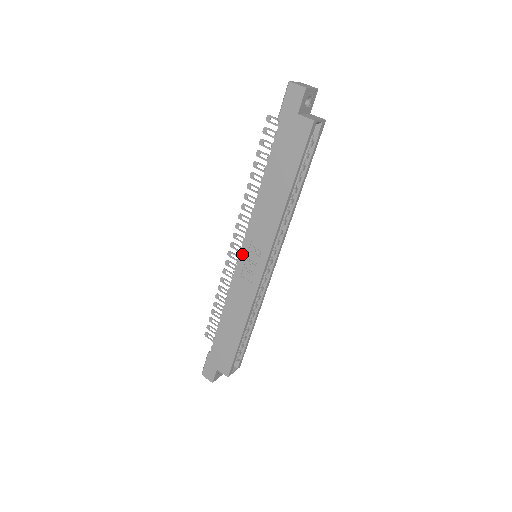
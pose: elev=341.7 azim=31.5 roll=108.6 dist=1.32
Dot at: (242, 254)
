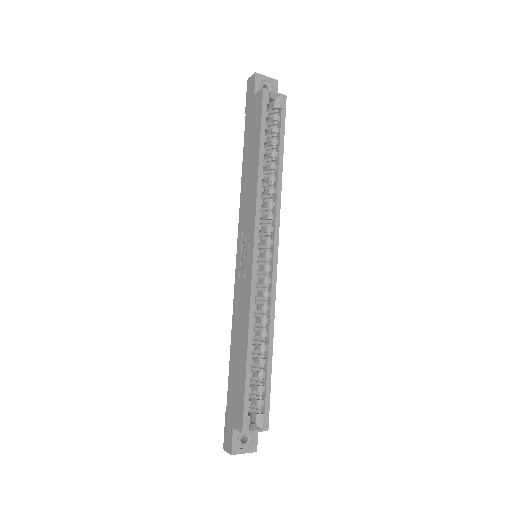
Dot at: (238, 253)
